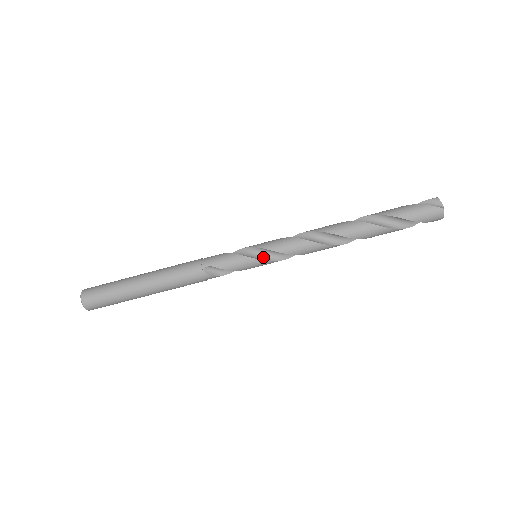
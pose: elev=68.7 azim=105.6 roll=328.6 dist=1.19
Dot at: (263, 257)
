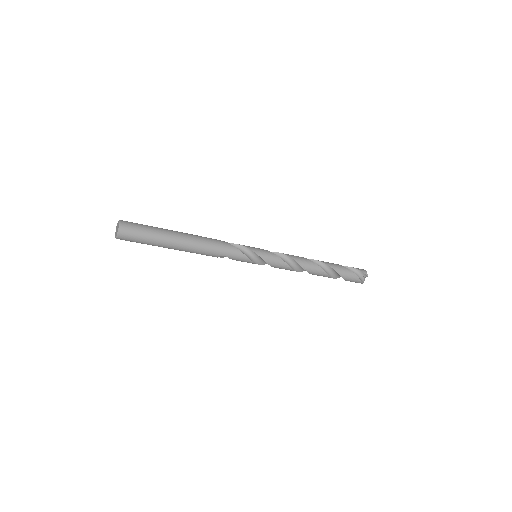
Dot at: (260, 262)
